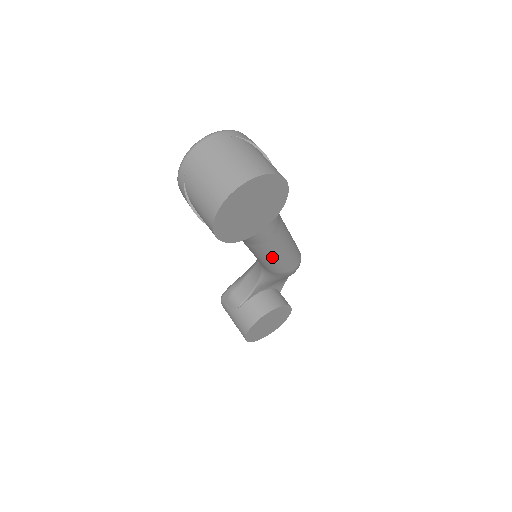
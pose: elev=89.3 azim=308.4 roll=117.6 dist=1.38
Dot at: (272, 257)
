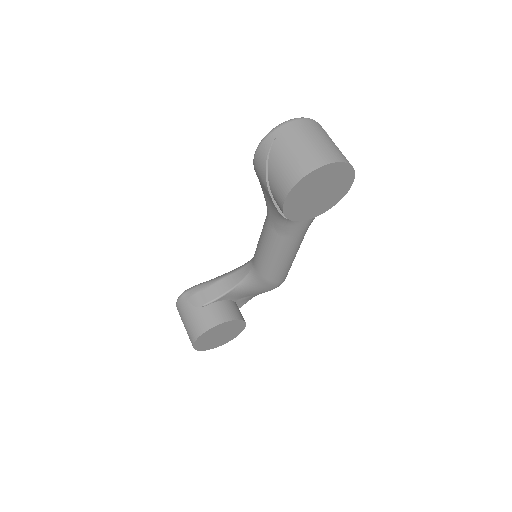
Dot at: (281, 258)
